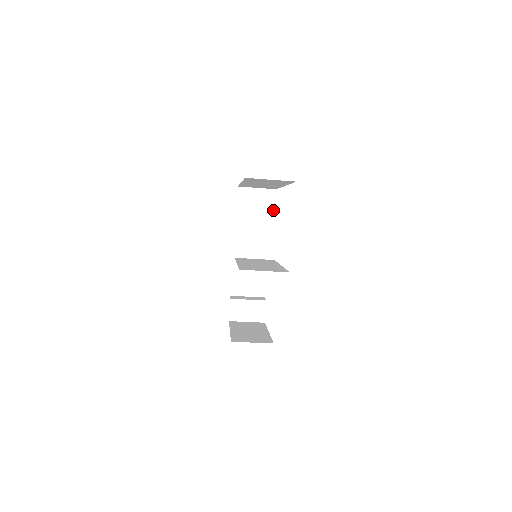
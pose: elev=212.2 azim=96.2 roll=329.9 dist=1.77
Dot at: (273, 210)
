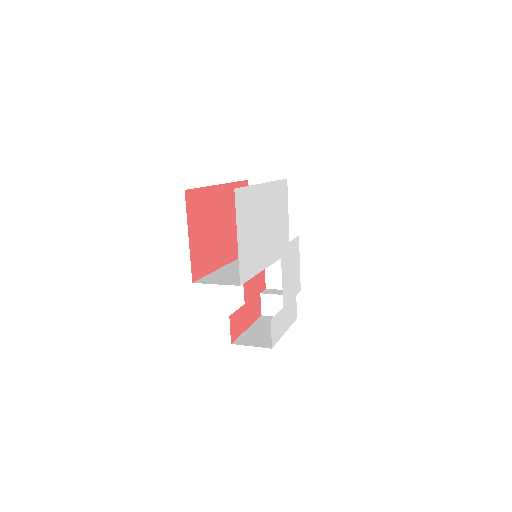
Dot at: occluded
